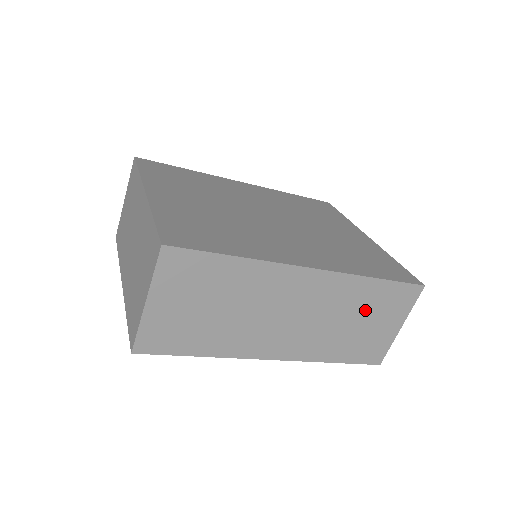
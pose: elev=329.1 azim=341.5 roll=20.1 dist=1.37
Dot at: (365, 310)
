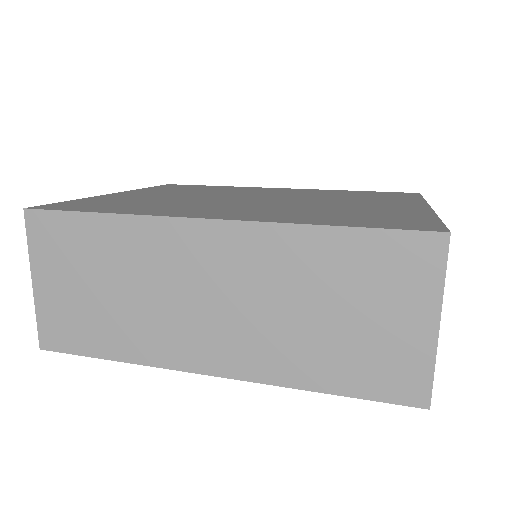
Dot at: (336, 289)
